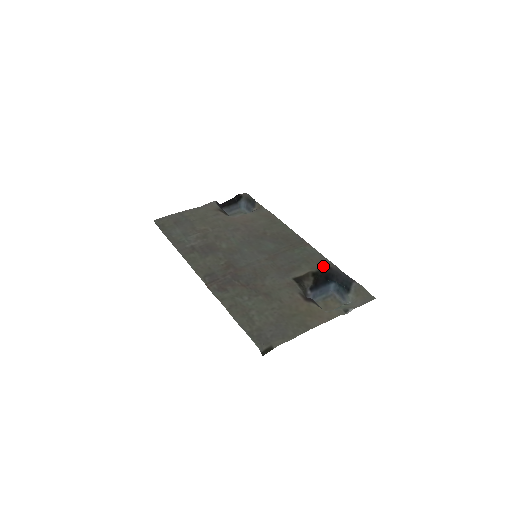
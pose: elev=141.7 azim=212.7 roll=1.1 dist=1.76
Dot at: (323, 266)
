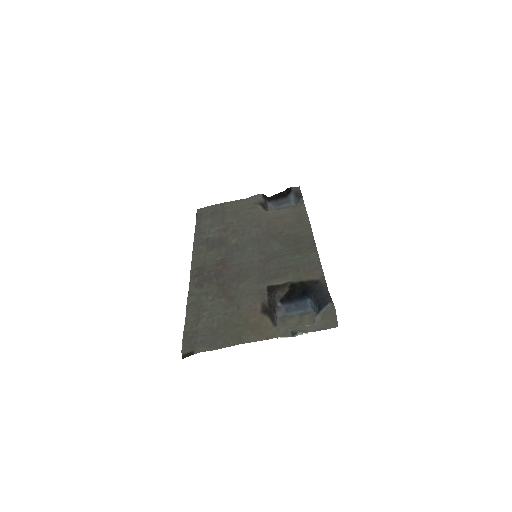
Dot at: (310, 278)
